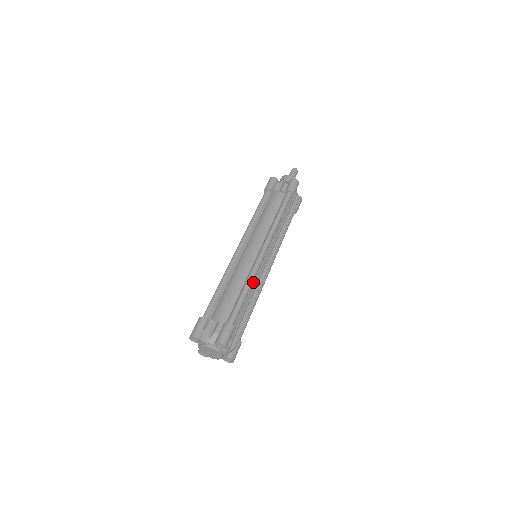
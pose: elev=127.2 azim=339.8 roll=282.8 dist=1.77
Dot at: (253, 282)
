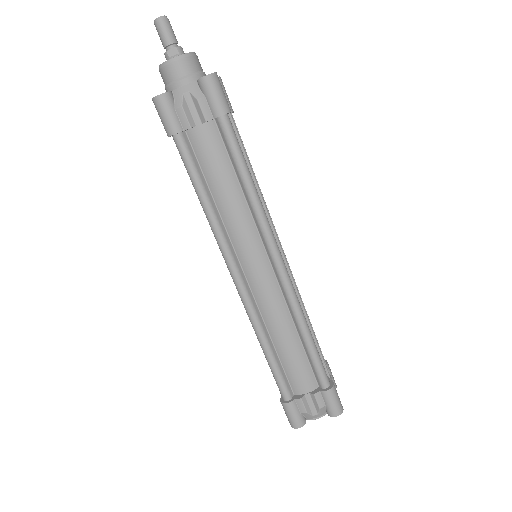
Dot at: occluded
